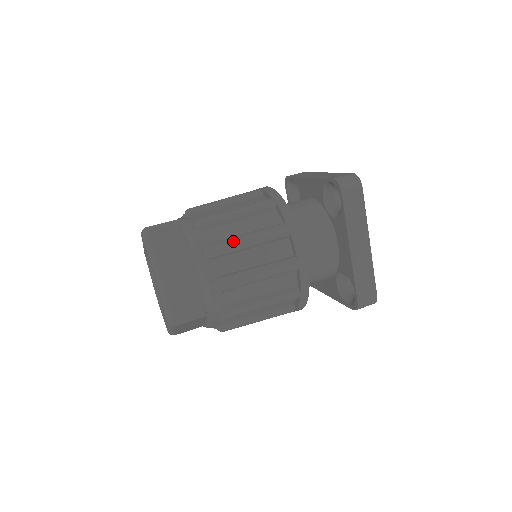
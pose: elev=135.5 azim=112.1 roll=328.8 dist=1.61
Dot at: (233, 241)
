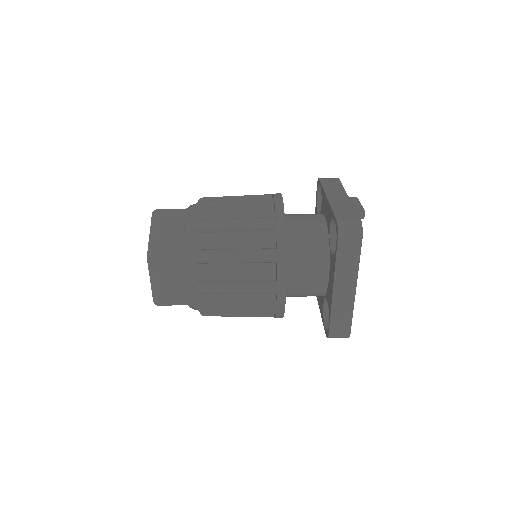
Dot at: (221, 254)
